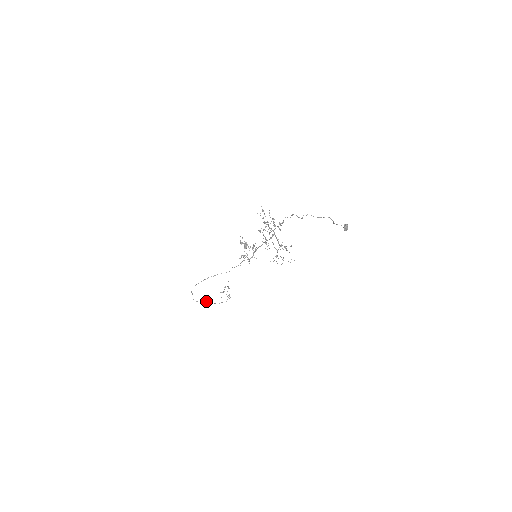
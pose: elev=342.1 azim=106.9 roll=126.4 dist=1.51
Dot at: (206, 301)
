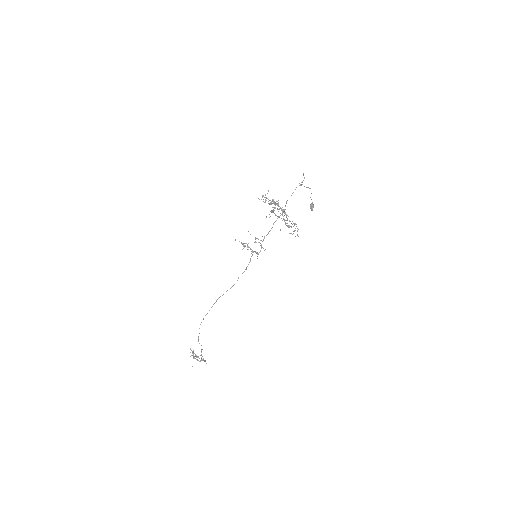
Dot at: (197, 357)
